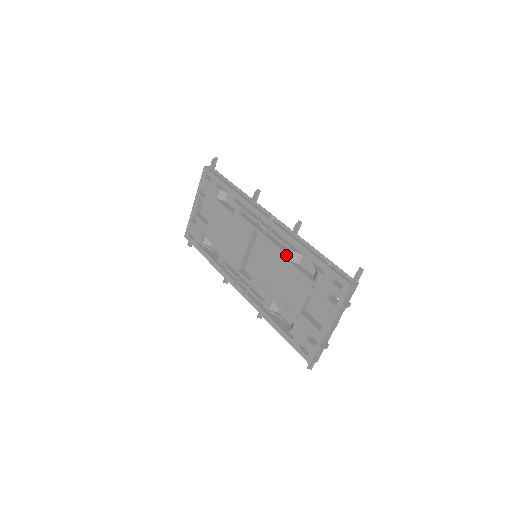
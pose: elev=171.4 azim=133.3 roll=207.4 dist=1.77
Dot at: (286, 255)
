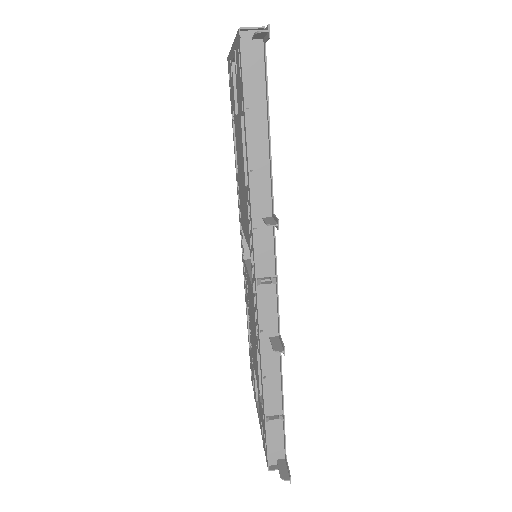
Dot at: (256, 338)
